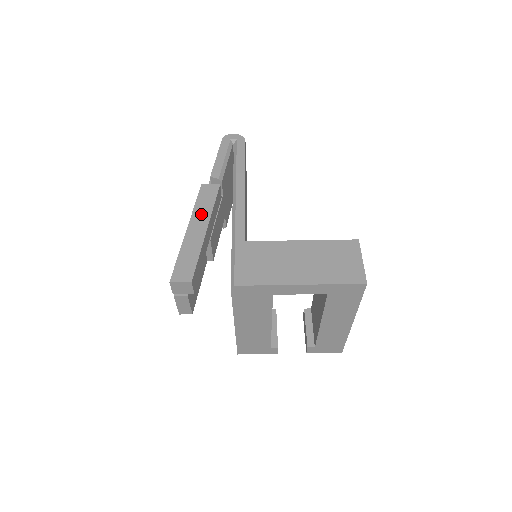
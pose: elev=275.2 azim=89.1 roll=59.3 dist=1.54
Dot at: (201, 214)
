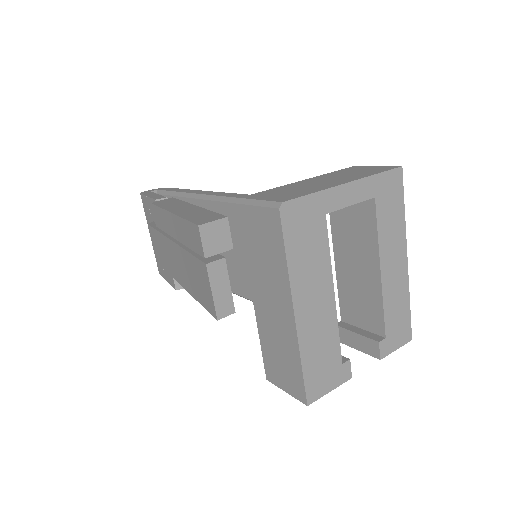
Dot at: (175, 205)
